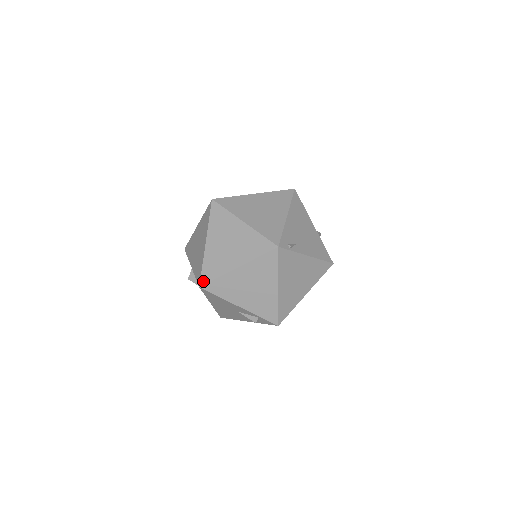
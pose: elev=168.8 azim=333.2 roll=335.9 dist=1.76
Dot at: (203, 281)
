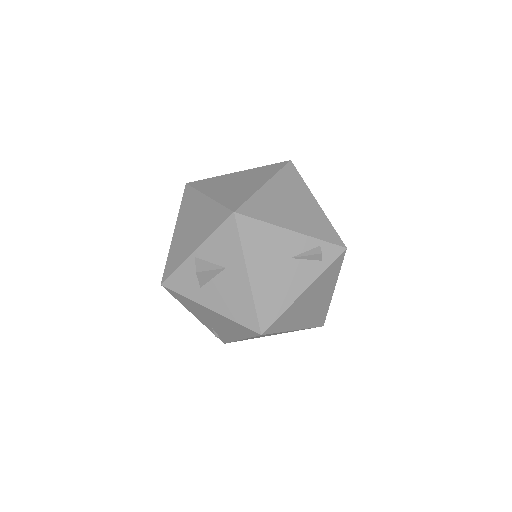
Dot at: (234, 207)
